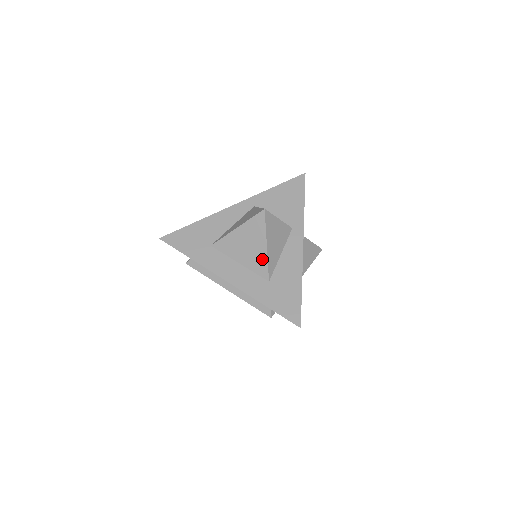
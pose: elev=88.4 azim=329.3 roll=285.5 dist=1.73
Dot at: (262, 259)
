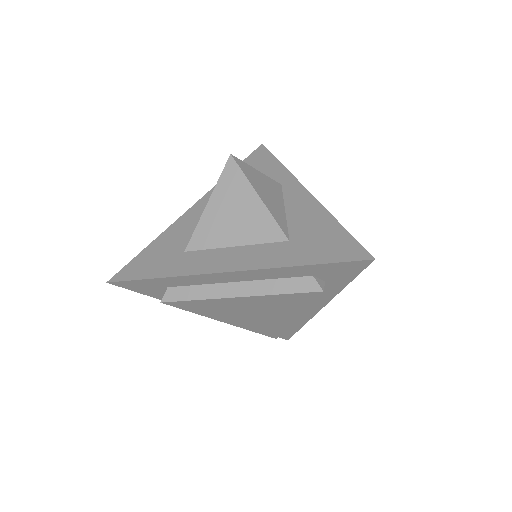
Dot at: (262, 218)
